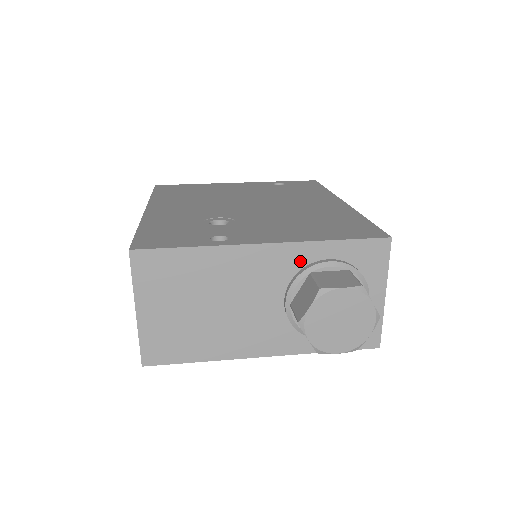
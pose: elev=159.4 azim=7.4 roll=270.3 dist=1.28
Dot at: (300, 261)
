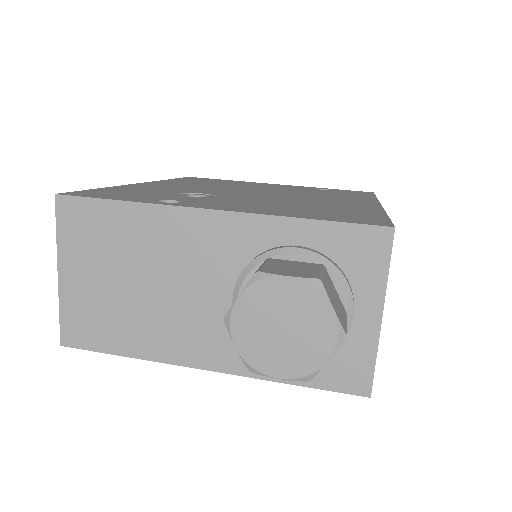
Dot at: (258, 242)
